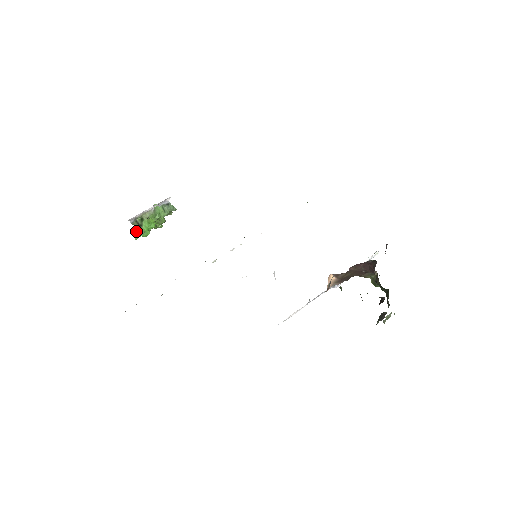
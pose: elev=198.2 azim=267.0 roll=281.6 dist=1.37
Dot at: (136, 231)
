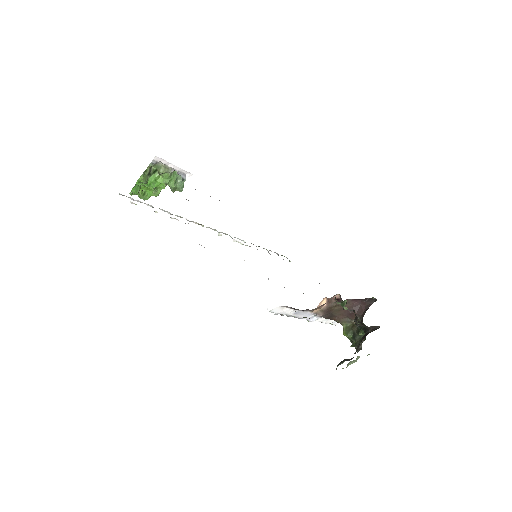
Dot at: (144, 174)
